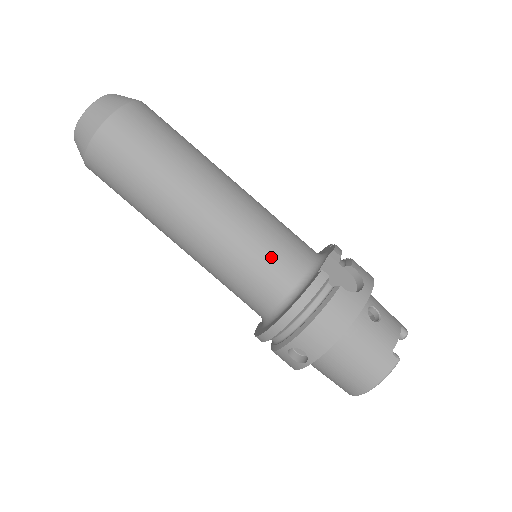
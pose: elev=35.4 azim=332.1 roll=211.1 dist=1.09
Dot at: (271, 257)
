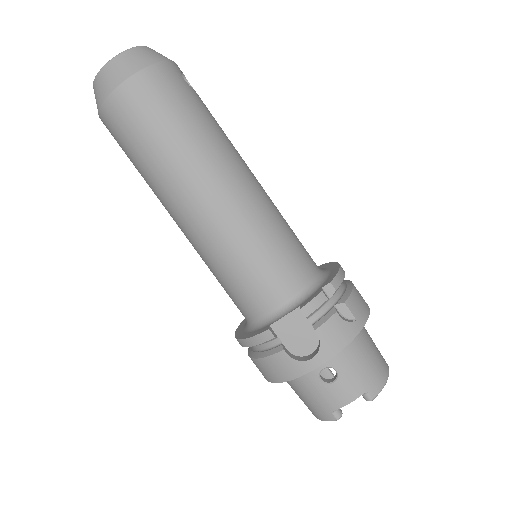
Dot at: (237, 287)
